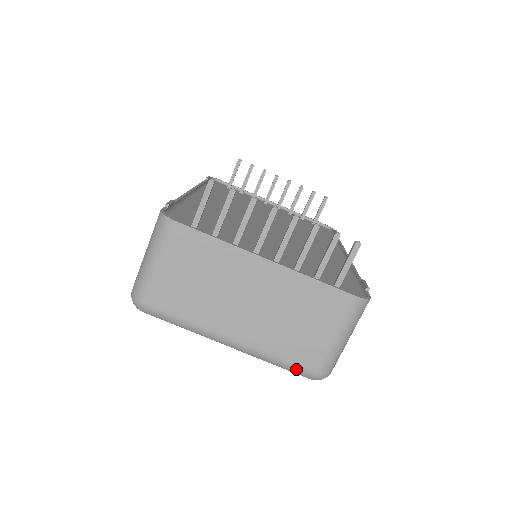
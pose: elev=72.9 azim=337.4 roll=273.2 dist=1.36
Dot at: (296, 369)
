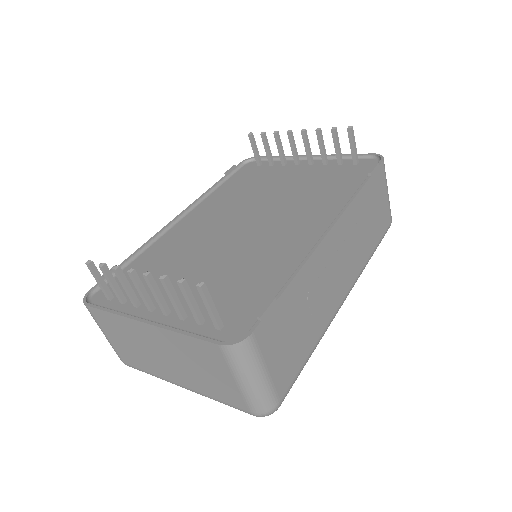
Dot at: occluded
